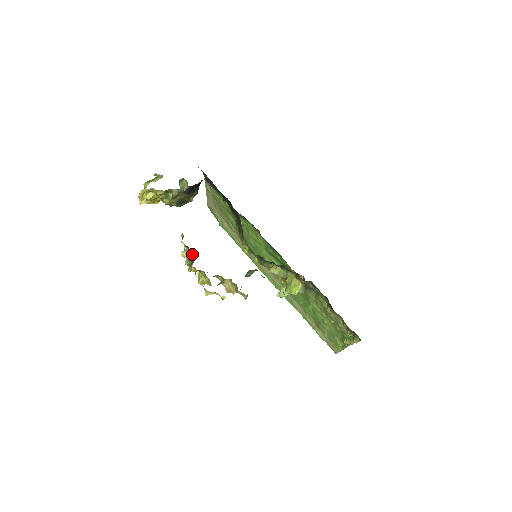
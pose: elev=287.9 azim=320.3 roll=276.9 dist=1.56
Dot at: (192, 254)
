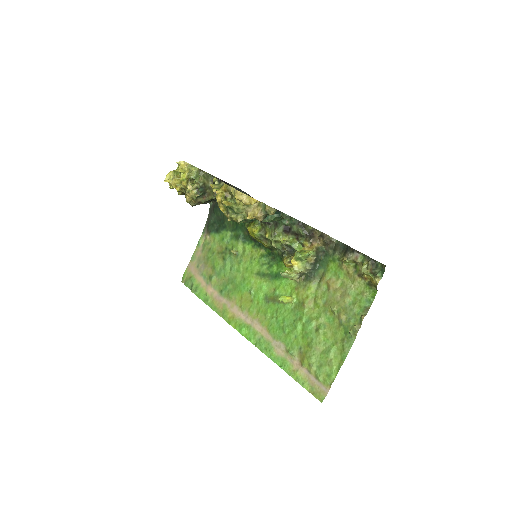
Dot at: (223, 184)
